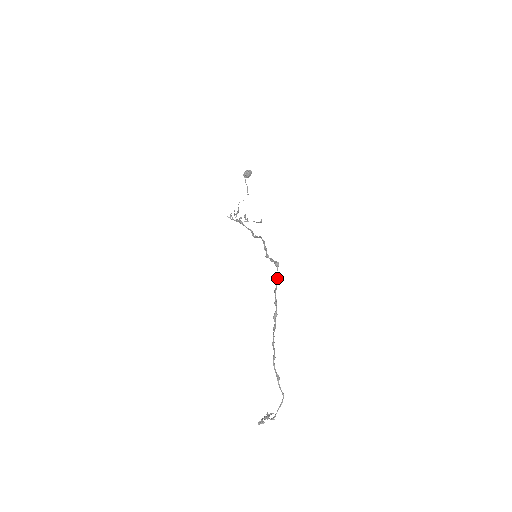
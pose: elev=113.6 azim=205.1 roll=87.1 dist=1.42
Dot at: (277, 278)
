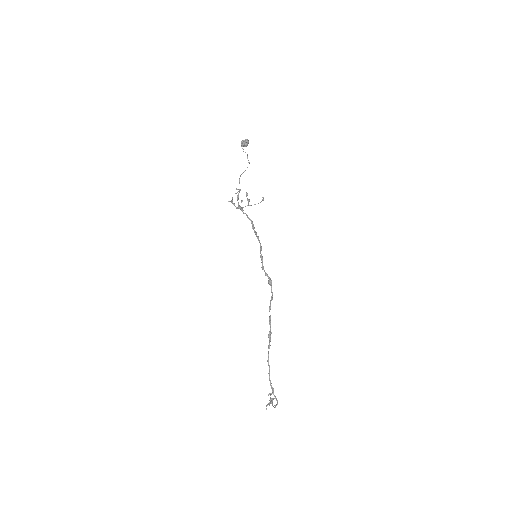
Dot at: (271, 296)
